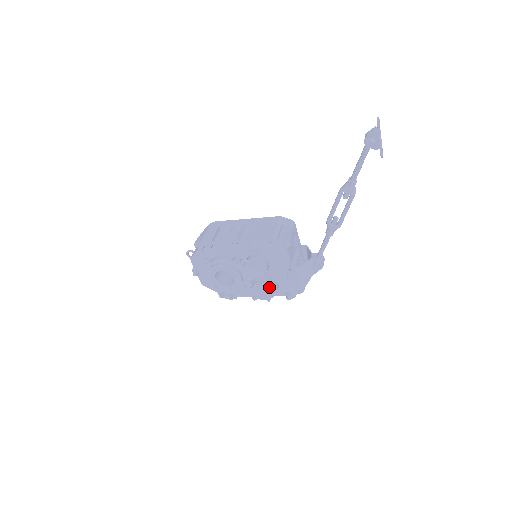
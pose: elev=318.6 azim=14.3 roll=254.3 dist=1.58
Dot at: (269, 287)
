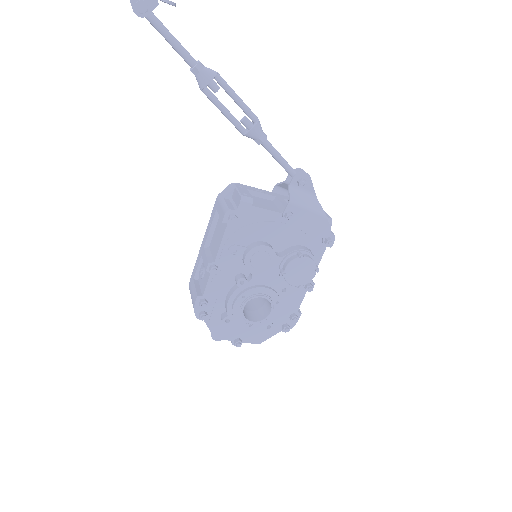
Dot at: (296, 259)
